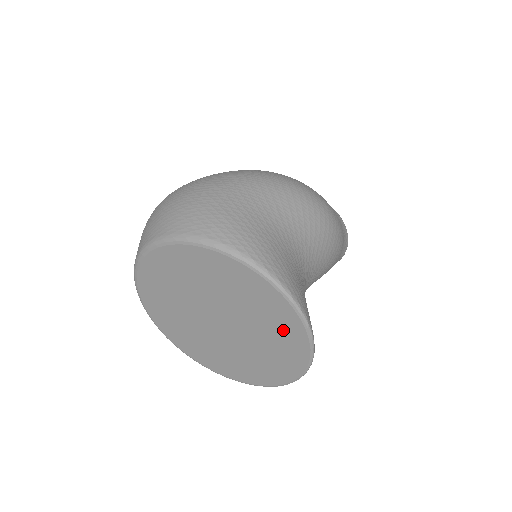
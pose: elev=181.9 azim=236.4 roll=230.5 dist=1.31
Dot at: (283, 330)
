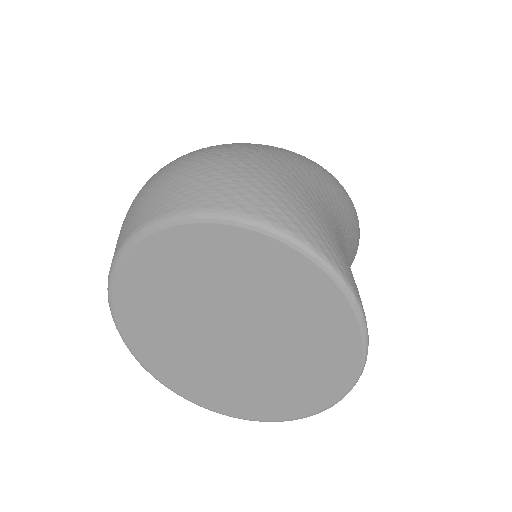
Dot at: (326, 362)
